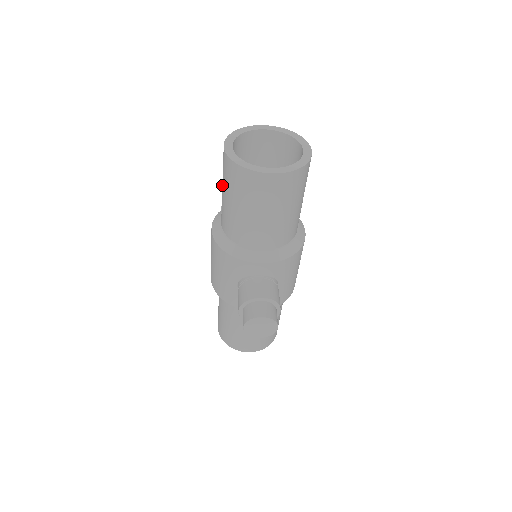
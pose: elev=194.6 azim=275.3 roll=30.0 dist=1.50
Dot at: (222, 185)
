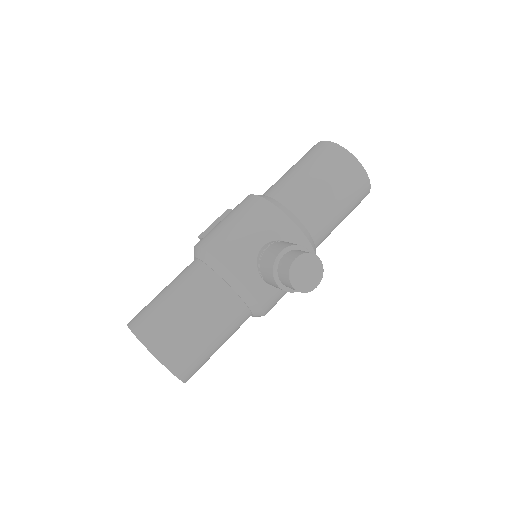
Dot at: (297, 166)
